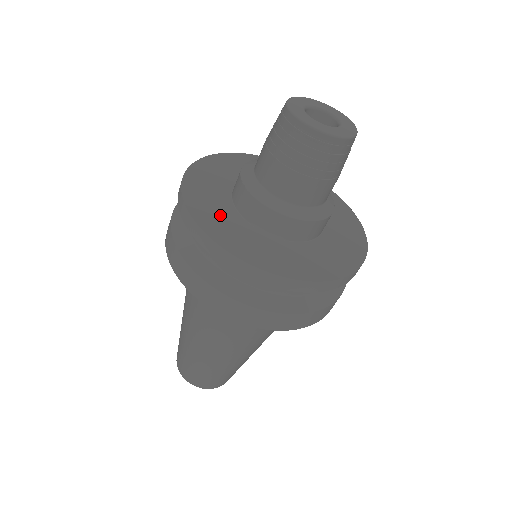
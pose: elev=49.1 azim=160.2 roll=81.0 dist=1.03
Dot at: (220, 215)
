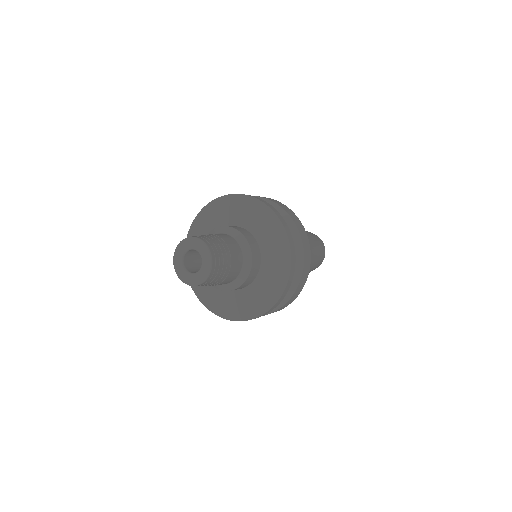
Dot at: (223, 300)
